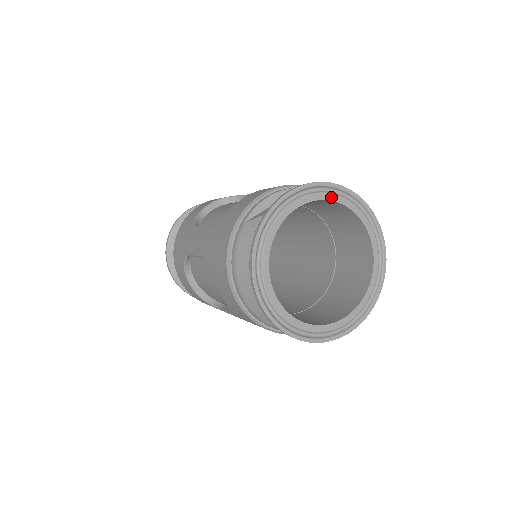
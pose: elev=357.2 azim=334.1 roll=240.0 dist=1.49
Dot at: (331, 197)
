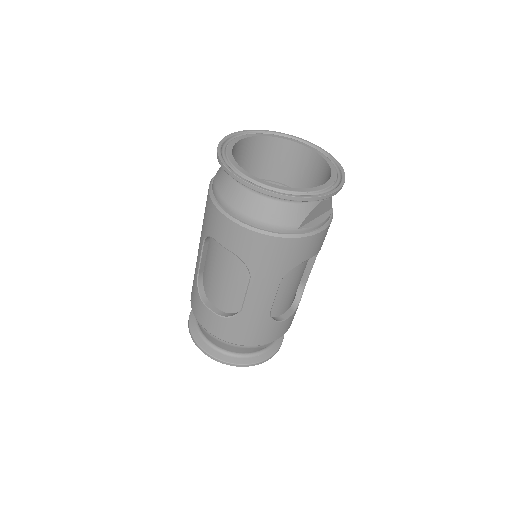
Dot at: (269, 135)
